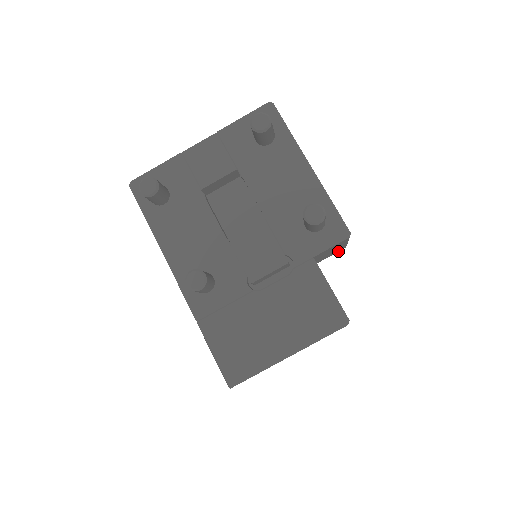
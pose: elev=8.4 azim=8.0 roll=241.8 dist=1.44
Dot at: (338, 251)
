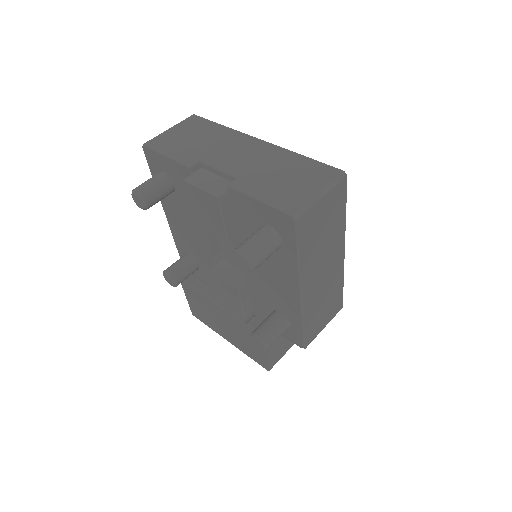
Dot at: occluded
